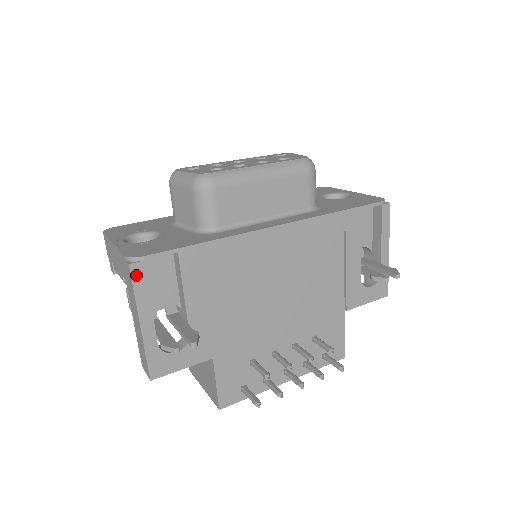
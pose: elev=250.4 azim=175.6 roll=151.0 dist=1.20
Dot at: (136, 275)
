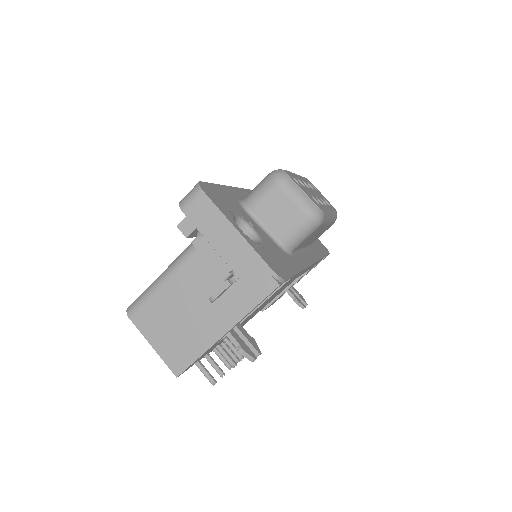
Dot at: (272, 292)
